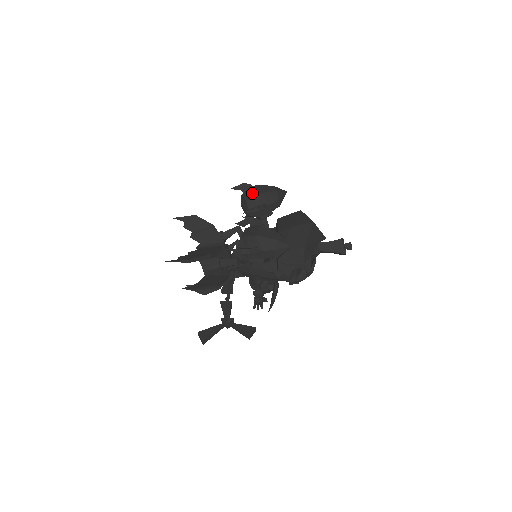
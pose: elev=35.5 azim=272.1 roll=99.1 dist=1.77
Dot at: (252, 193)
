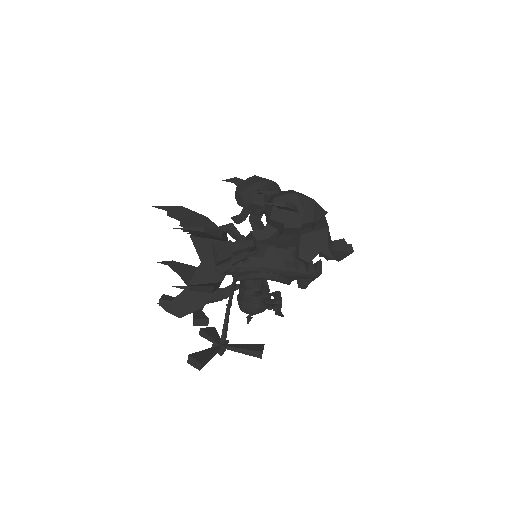
Dot at: (255, 179)
